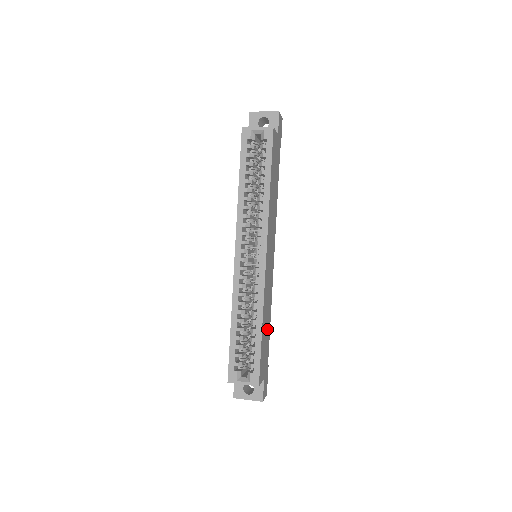
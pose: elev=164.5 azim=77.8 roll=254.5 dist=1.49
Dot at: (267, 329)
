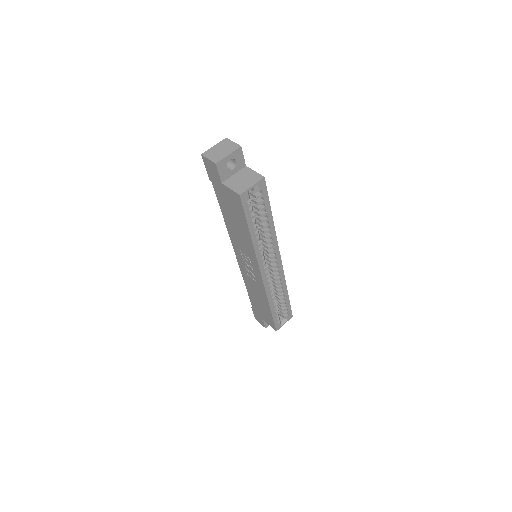
Dot at: occluded
